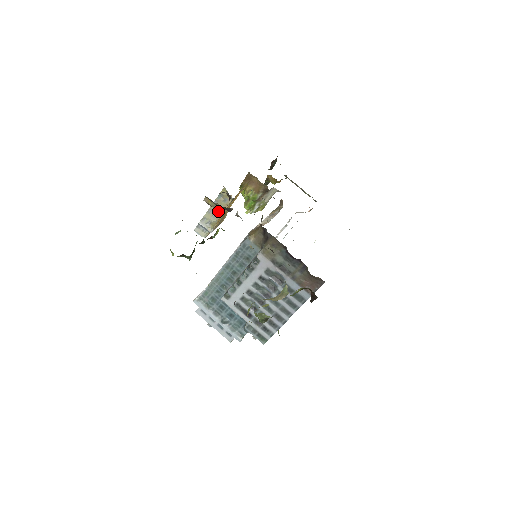
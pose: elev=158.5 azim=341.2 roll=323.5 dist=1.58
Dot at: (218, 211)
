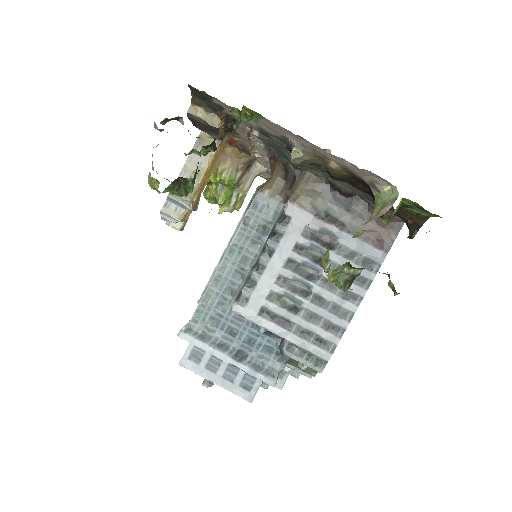
Dot at: (216, 126)
